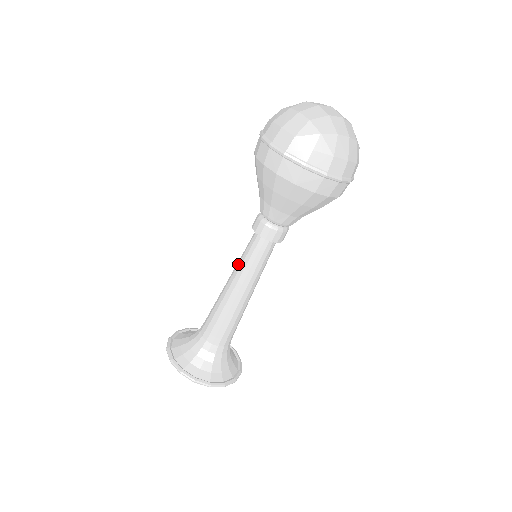
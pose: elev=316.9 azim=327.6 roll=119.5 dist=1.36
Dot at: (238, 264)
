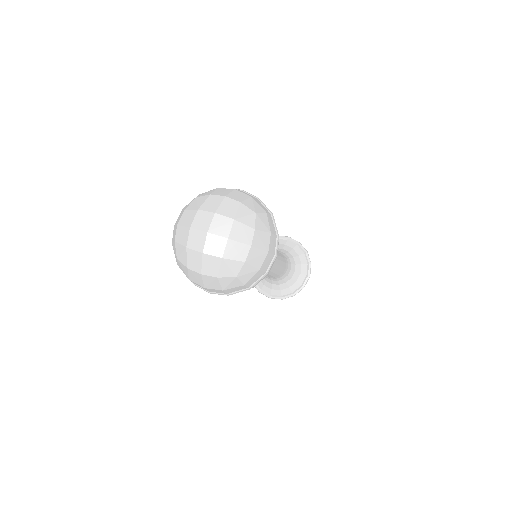
Dot at: occluded
